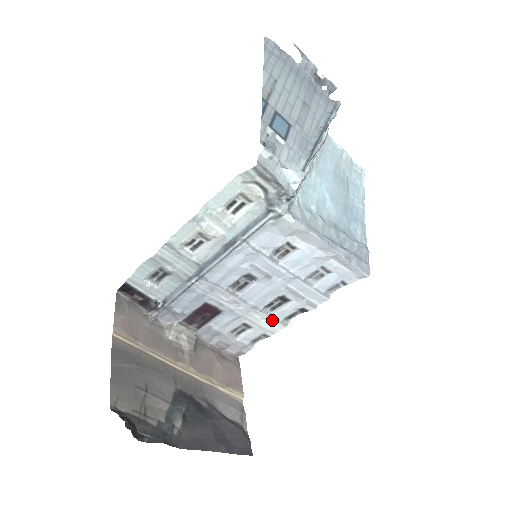
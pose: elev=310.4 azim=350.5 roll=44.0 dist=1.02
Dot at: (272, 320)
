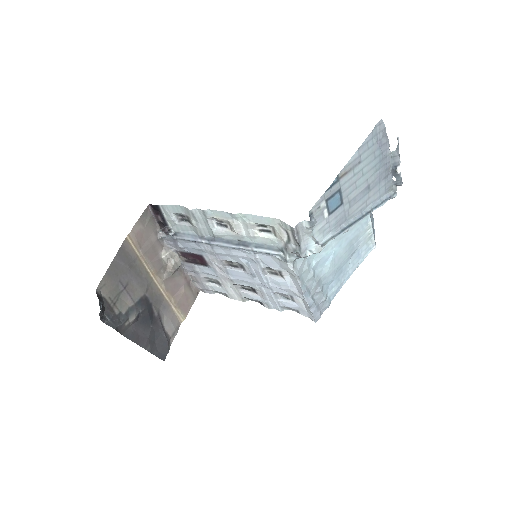
Dot at: (237, 293)
